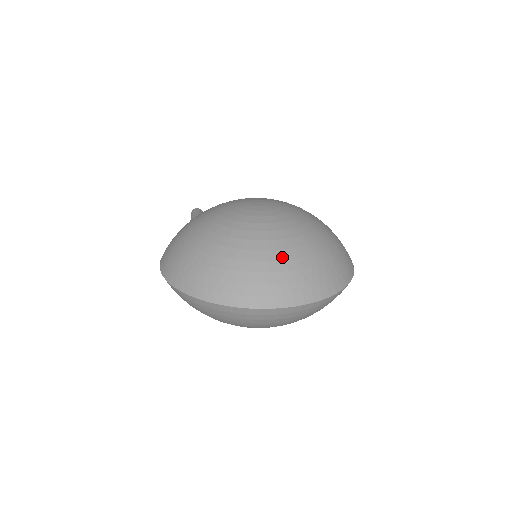
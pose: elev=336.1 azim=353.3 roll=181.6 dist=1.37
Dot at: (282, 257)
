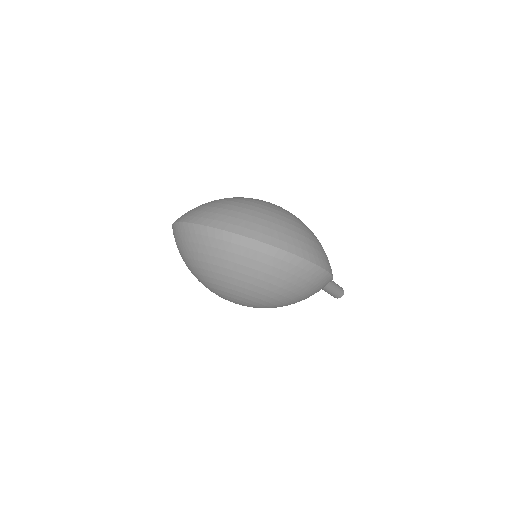
Dot at: (241, 206)
